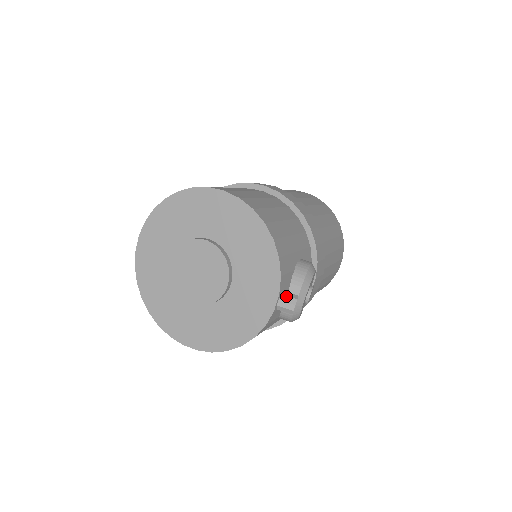
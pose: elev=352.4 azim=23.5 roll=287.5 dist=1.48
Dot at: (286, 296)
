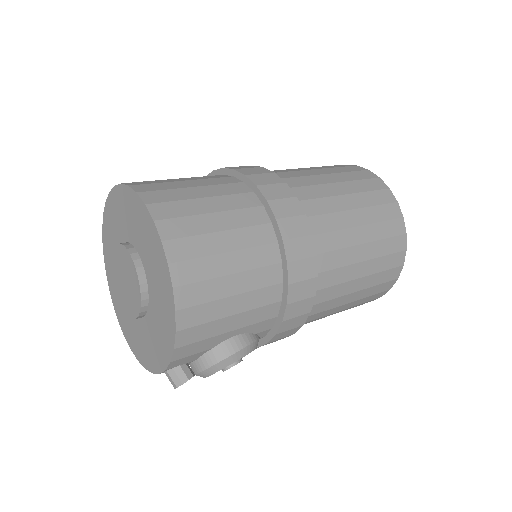
Dot at: (175, 373)
